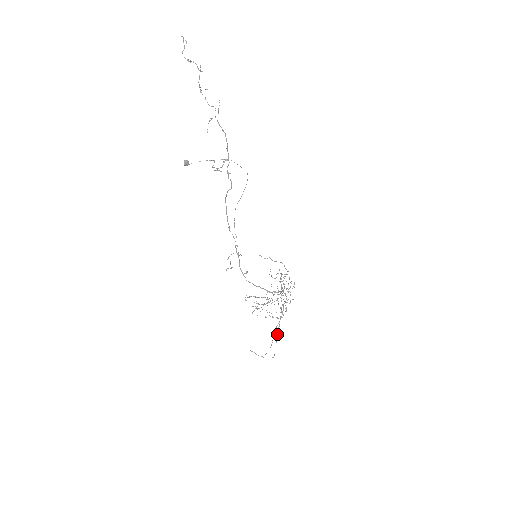
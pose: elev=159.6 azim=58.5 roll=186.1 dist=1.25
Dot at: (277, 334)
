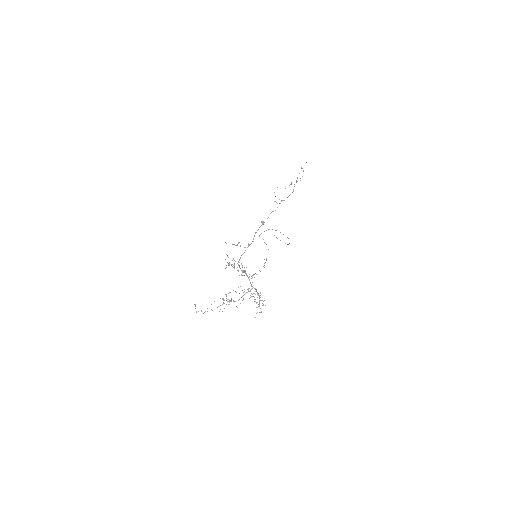
Dot at: occluded
